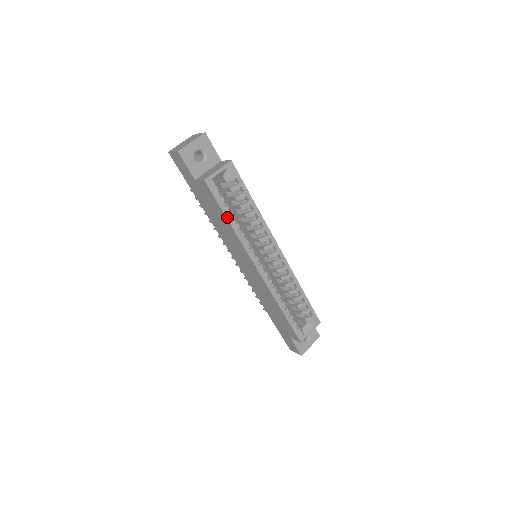
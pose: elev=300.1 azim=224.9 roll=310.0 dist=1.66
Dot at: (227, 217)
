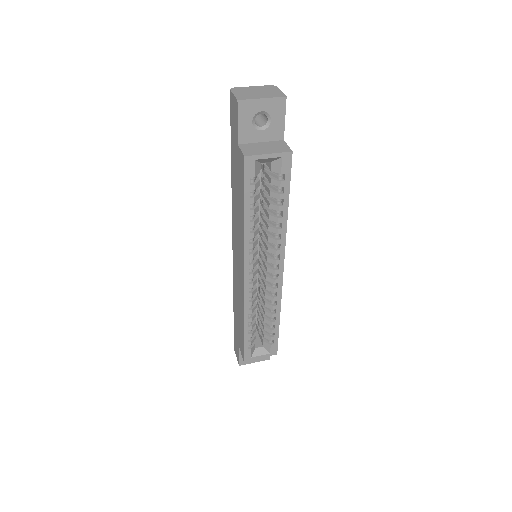
Dot at: (245, 209)
